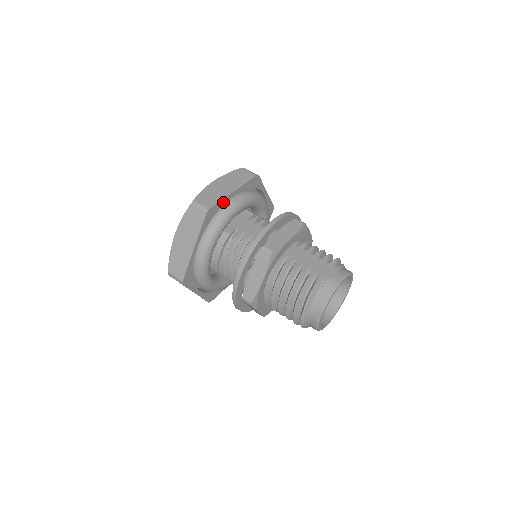
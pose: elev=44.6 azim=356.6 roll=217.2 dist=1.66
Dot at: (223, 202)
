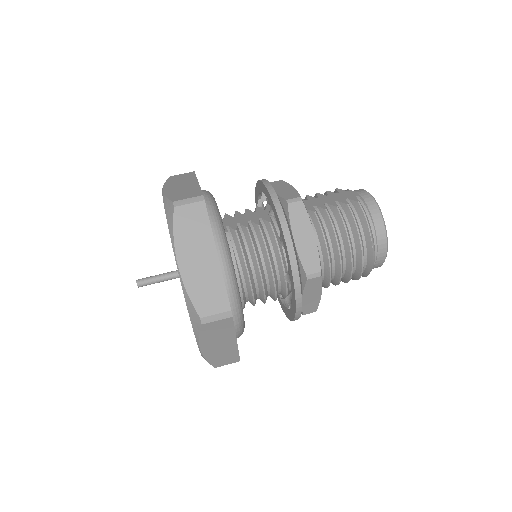
Dot at: occluded
